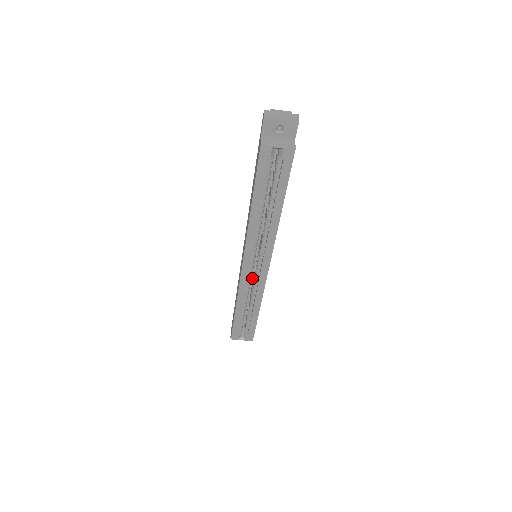
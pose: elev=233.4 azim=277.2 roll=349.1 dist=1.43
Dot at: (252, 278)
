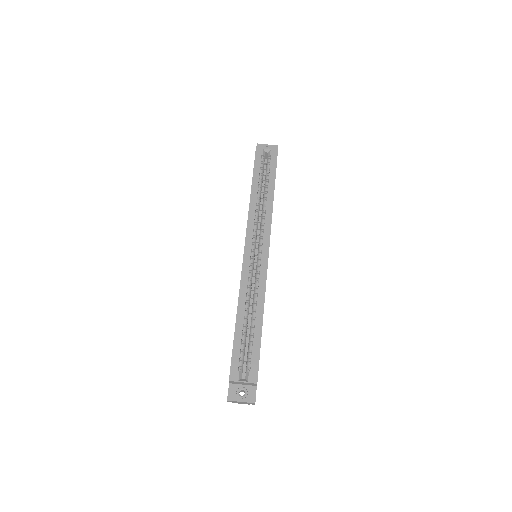
Dot at: (253, 290)
